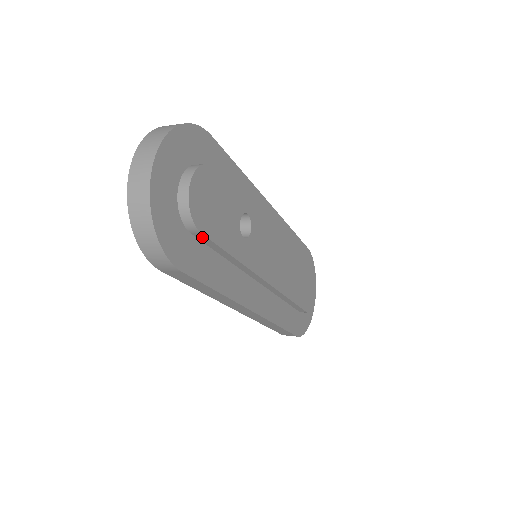
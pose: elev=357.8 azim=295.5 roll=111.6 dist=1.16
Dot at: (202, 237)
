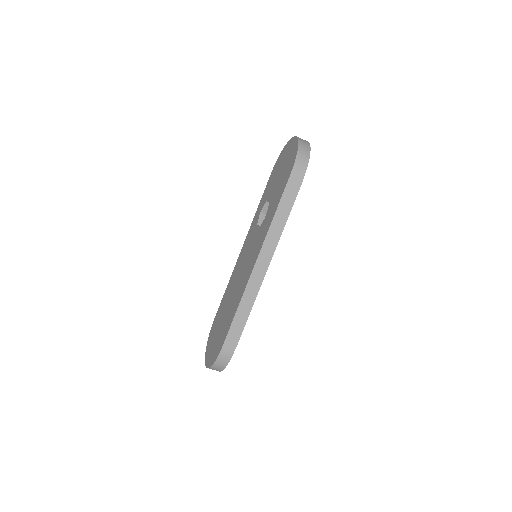
Dot at: occluded
